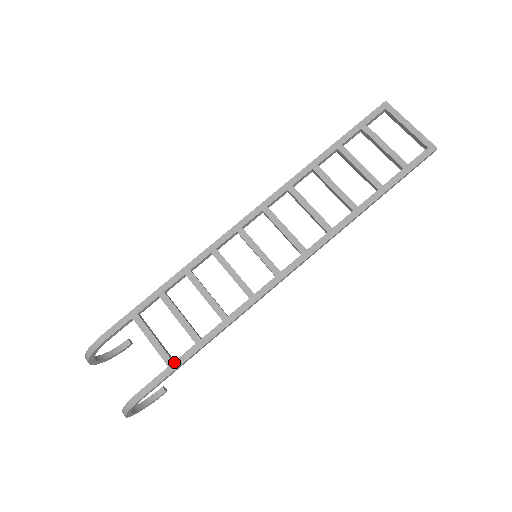
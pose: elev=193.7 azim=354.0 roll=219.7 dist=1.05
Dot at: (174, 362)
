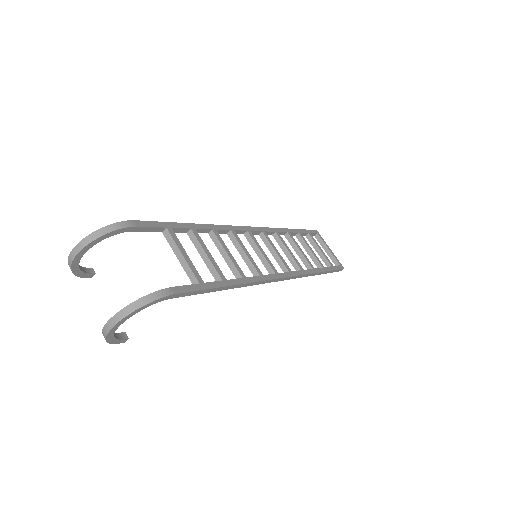
Dot at: (205, 283)
